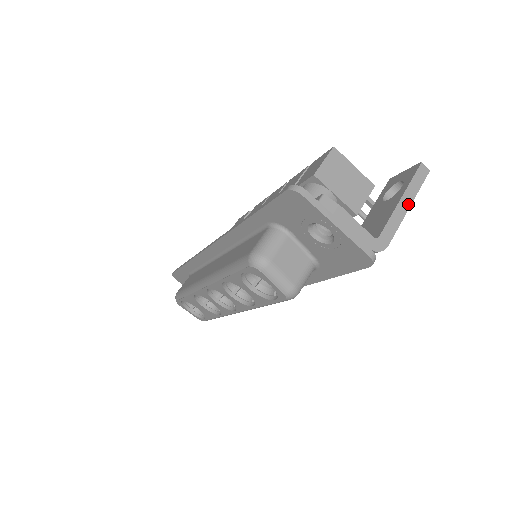
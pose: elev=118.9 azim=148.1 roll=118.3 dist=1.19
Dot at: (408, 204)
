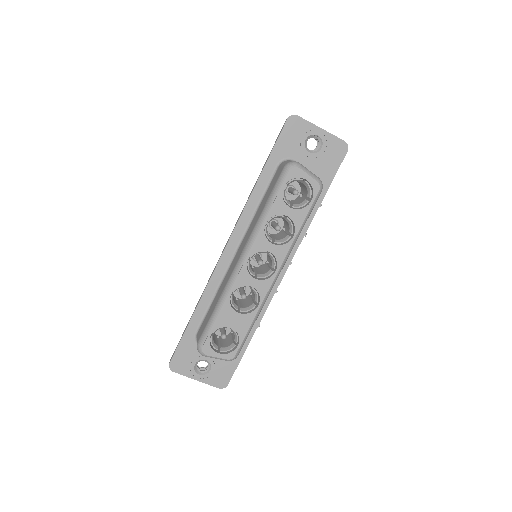
Dot at: occluded
